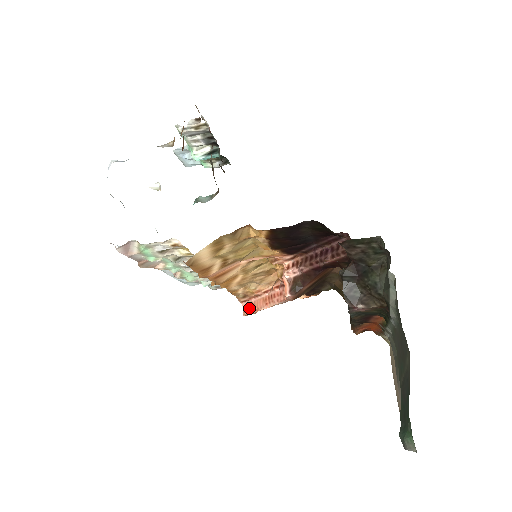
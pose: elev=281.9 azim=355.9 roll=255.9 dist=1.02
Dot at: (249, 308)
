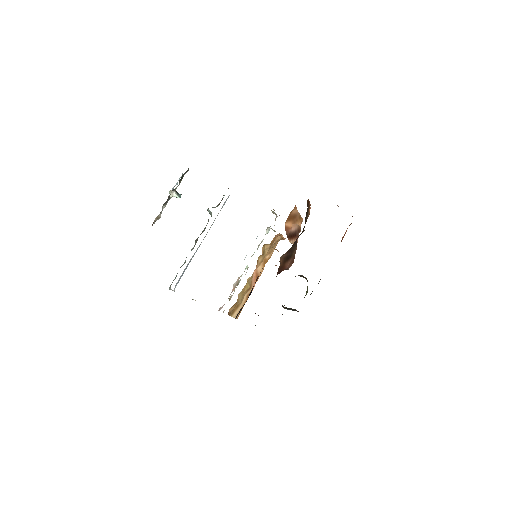
Dot at: occluded
